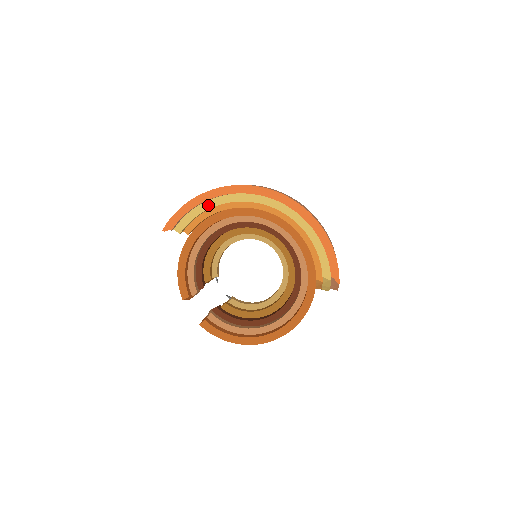
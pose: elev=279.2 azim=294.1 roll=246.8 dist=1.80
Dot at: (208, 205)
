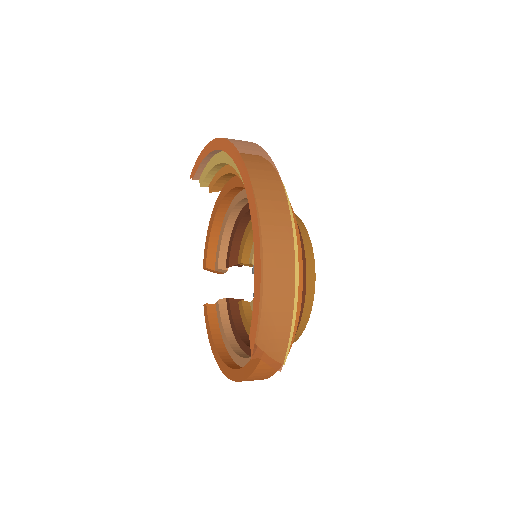
Dot at: (216, 160)
